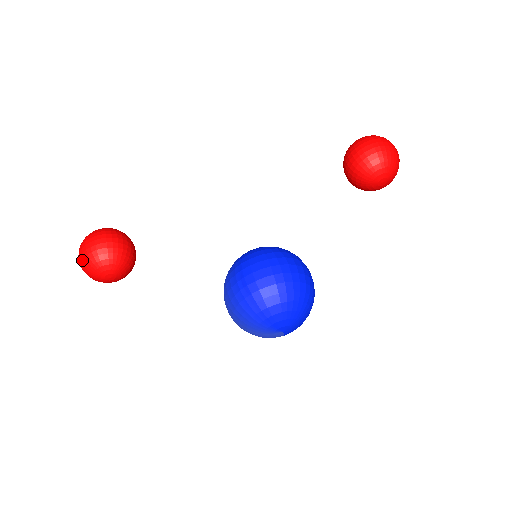
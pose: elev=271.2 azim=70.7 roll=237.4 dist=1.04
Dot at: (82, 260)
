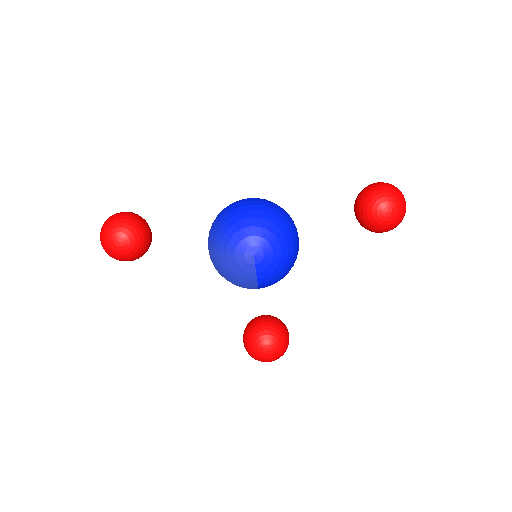
Dot at: (104, 224)
